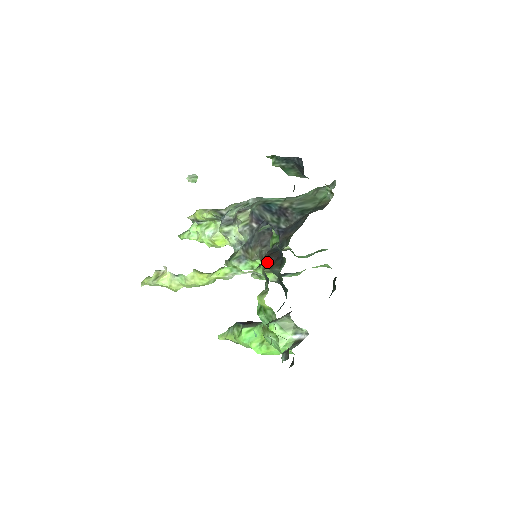
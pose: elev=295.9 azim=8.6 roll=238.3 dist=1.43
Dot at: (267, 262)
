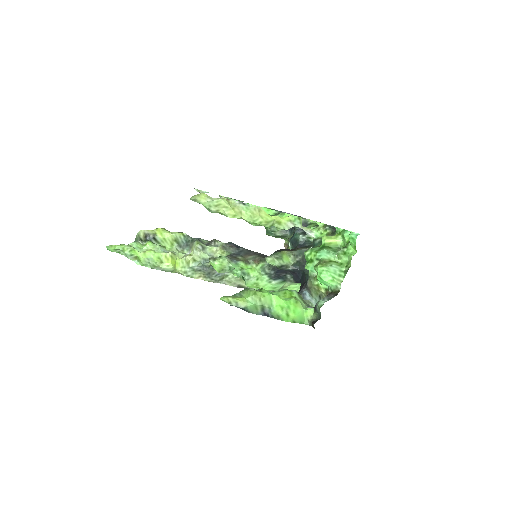
Dot at: (286, 249)
